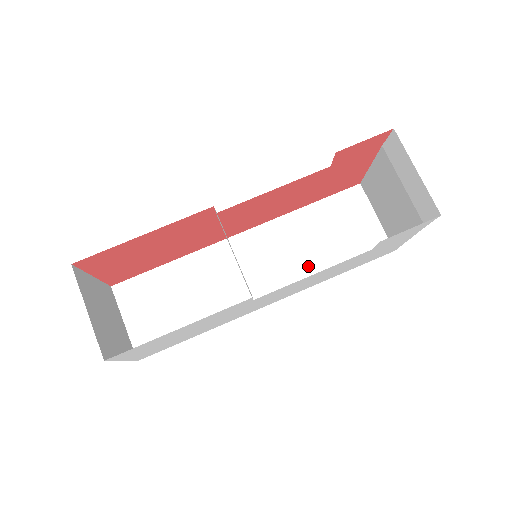
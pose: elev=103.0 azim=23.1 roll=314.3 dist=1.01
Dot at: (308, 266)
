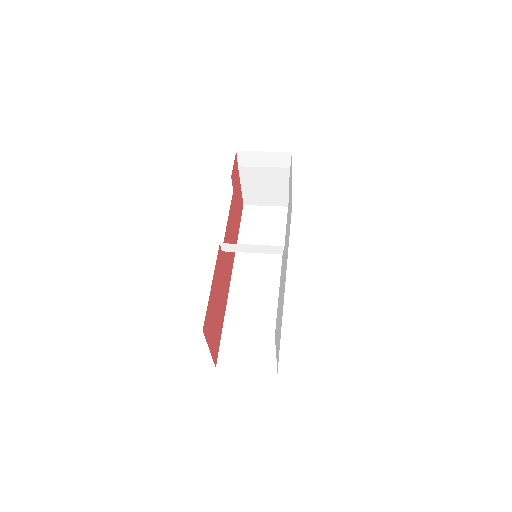
Dot at: occluded
